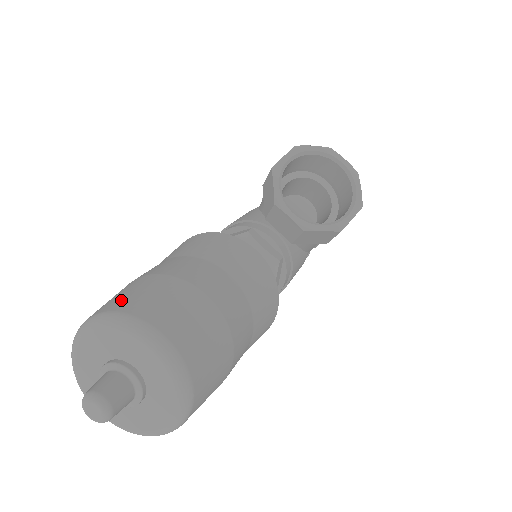
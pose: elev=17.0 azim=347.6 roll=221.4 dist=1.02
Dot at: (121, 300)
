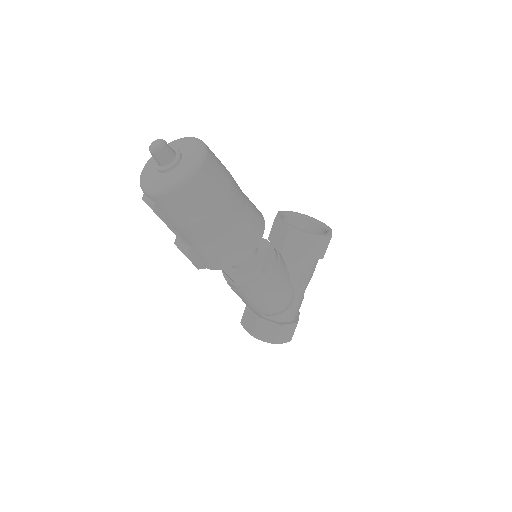
Dot at: occluded
